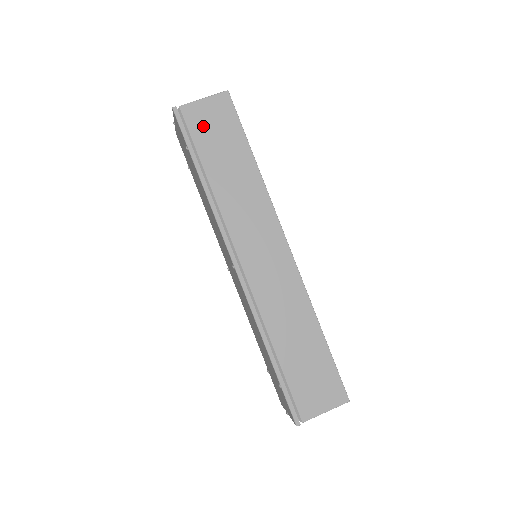
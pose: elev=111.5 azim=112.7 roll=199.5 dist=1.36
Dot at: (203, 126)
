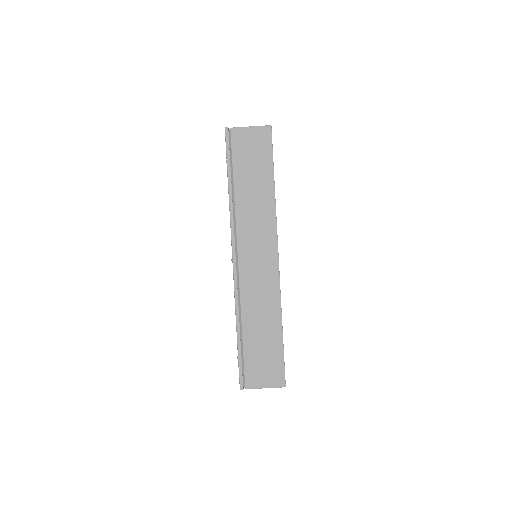
Dot at: (243, 148)
